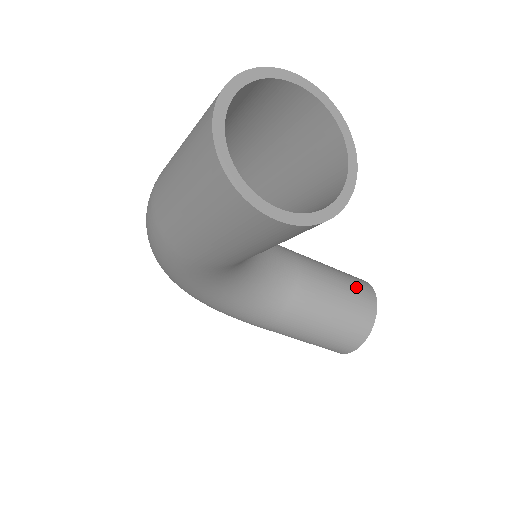
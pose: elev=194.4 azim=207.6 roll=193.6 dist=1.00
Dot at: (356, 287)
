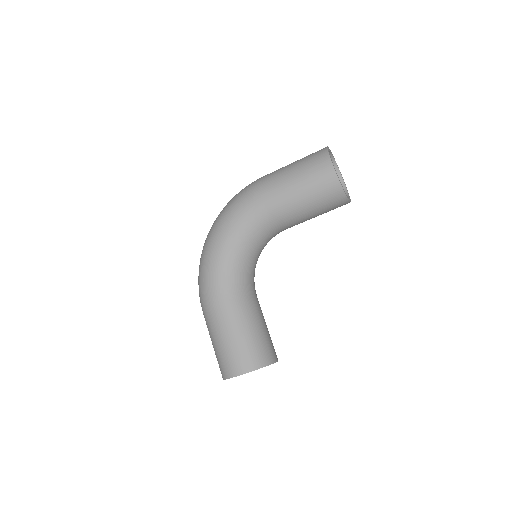
Dot at: occluded
